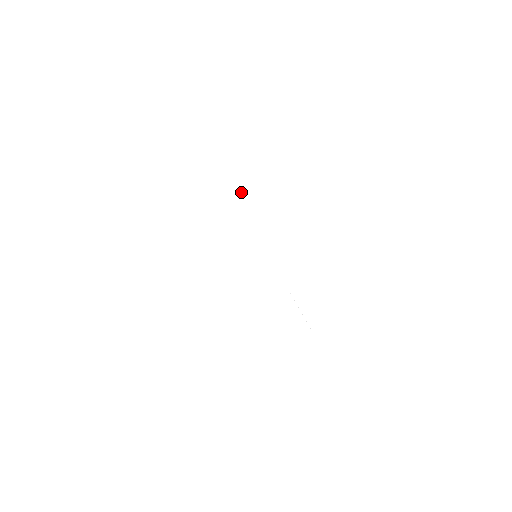
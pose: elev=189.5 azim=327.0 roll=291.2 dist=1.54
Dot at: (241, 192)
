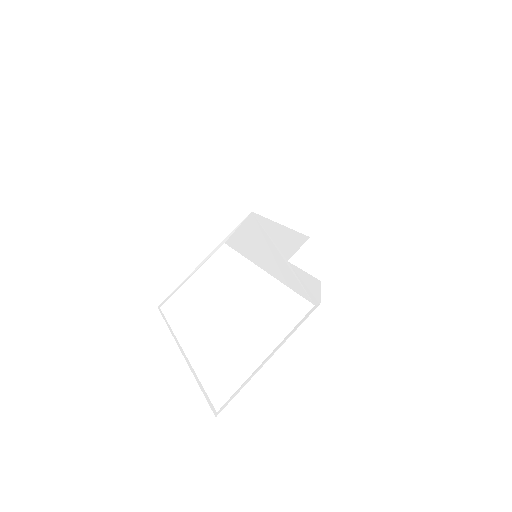
Dot at: (244, 226)
